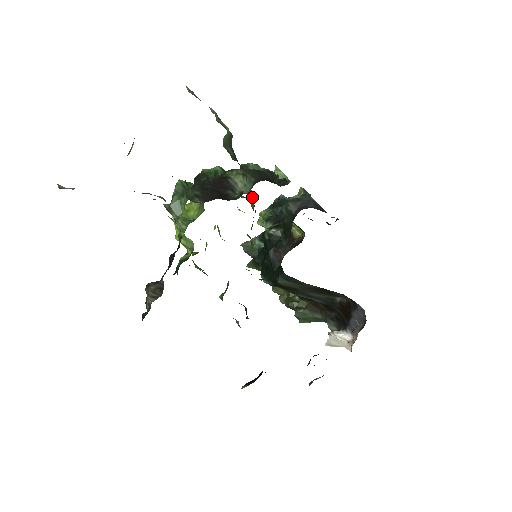
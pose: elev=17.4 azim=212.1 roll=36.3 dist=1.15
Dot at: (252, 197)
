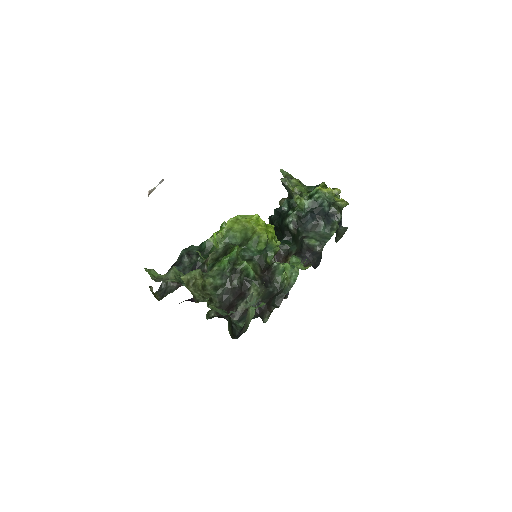
Dot at: occluded
